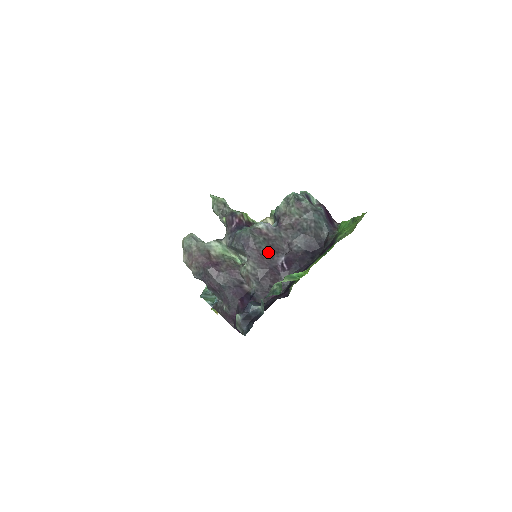
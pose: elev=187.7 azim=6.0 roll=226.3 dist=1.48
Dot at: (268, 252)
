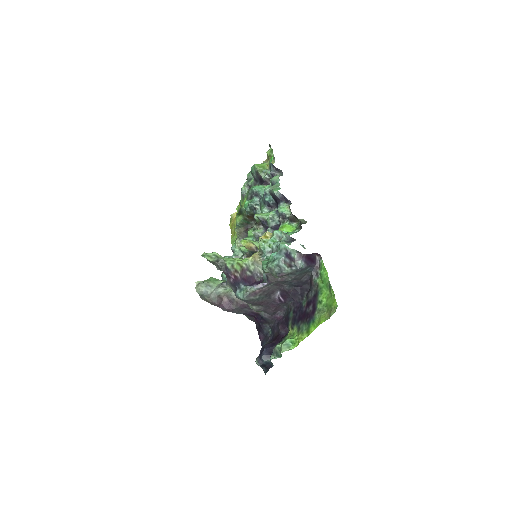
Dot at: (265, 298)
